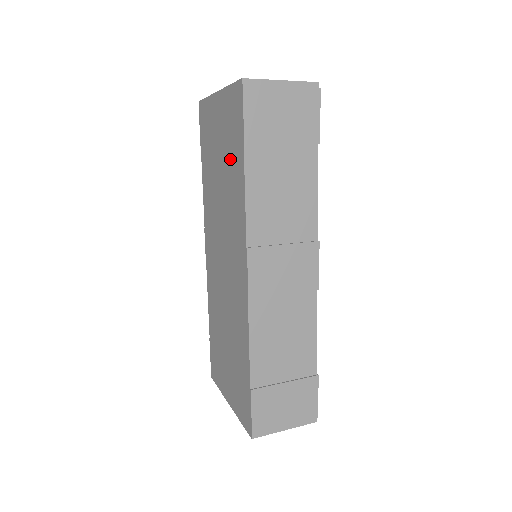
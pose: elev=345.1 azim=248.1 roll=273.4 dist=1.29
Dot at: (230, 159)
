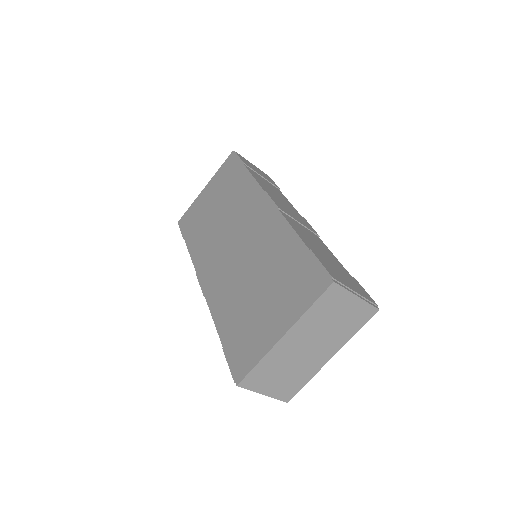
Dot at: (229, 188)
